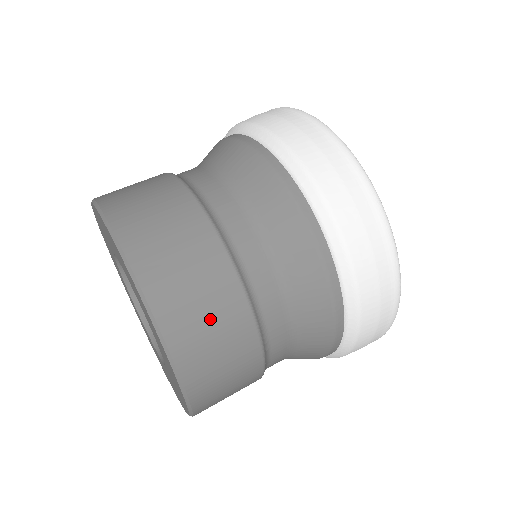
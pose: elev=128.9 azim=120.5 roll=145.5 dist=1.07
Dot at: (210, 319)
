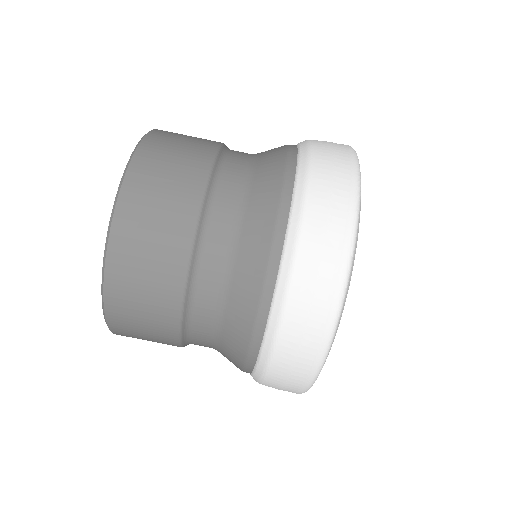
Dot at: (155, 230)
